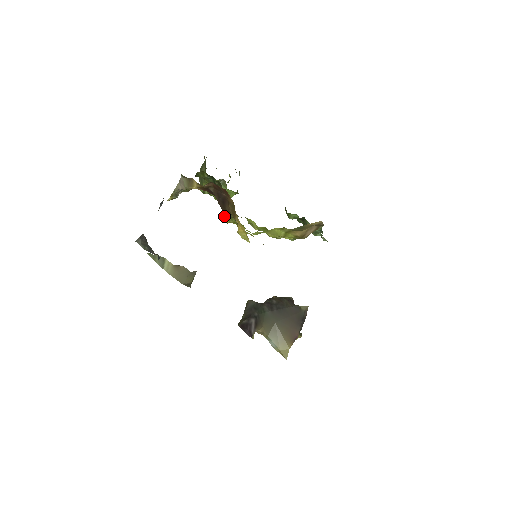
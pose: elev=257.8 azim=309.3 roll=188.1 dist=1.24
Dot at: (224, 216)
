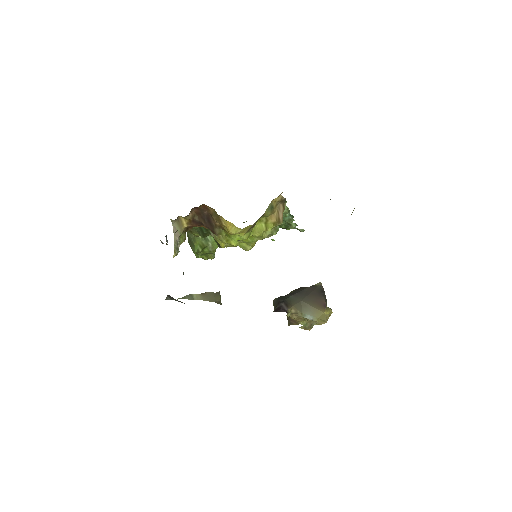
Dot at: (216, 234)
